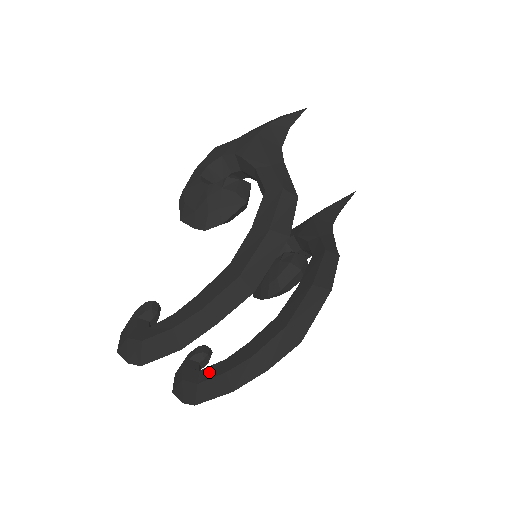
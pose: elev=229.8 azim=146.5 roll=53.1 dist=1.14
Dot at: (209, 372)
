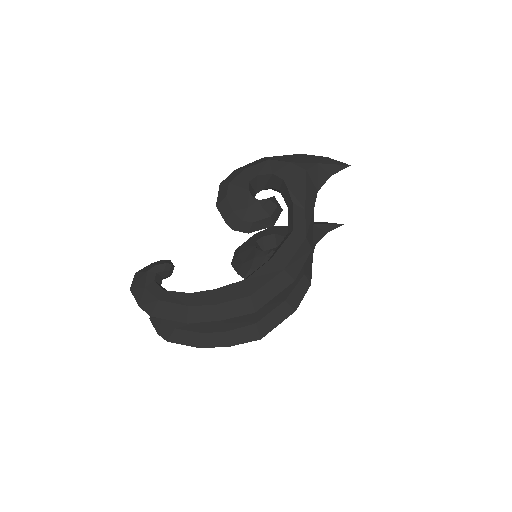
Dot at: (187, 324)
